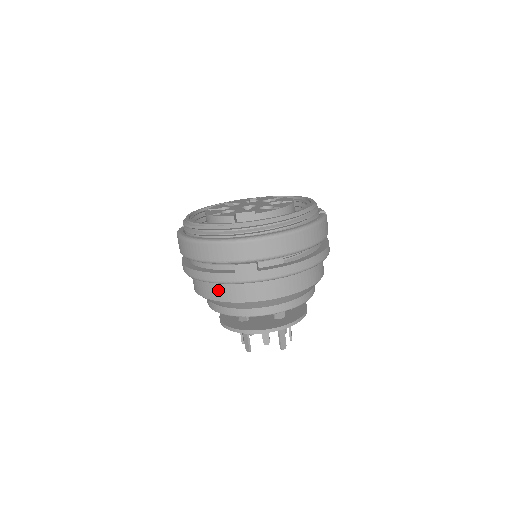
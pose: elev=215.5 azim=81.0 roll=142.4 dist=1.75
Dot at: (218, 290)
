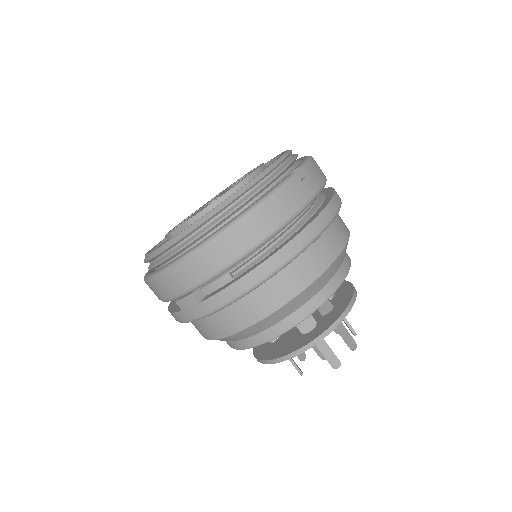
Dot at: occluded
